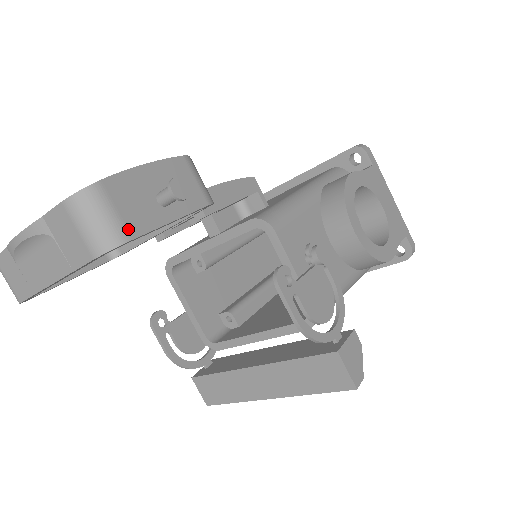
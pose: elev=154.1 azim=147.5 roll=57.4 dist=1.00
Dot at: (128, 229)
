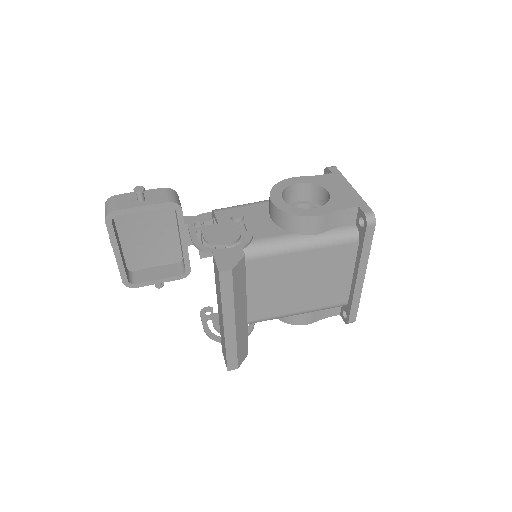
Dot at: (116, 208)
